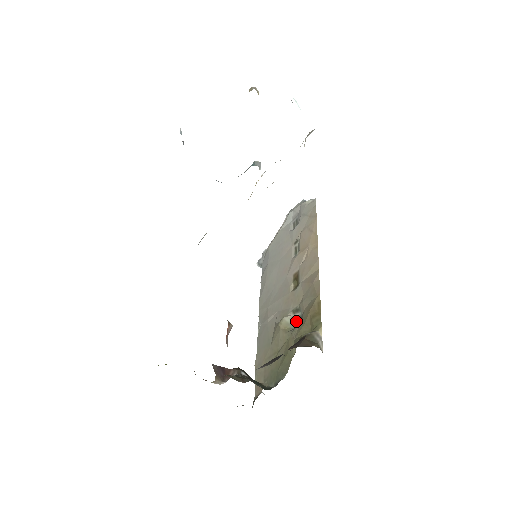
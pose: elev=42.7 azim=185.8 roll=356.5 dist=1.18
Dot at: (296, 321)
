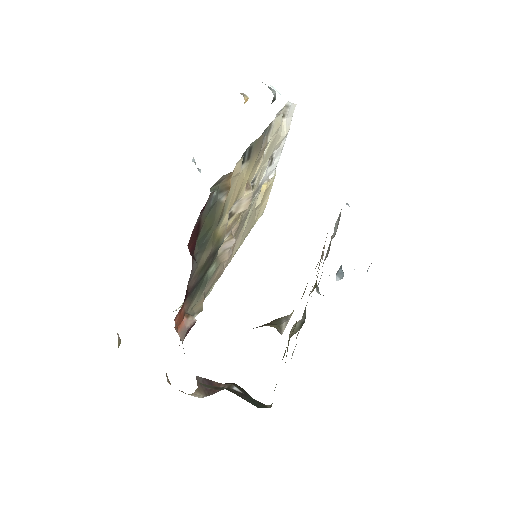
Dot at: (302, 323)
